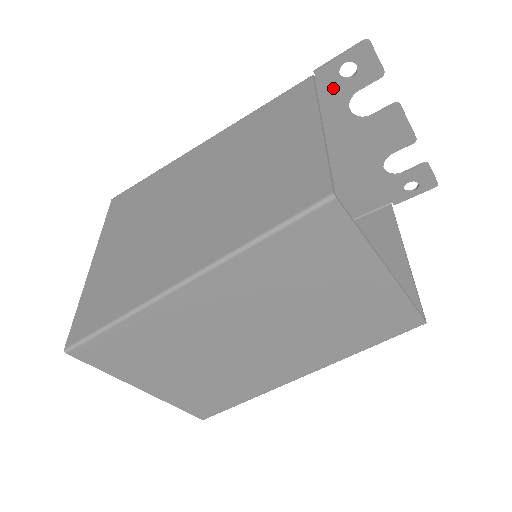
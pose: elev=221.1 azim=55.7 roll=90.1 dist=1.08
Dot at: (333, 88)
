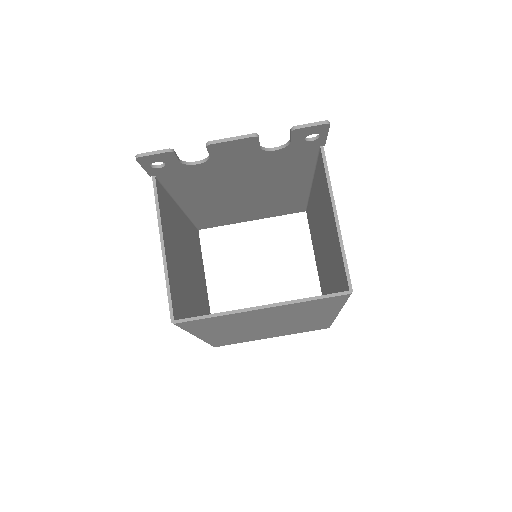
Dot at: (169, 170)
